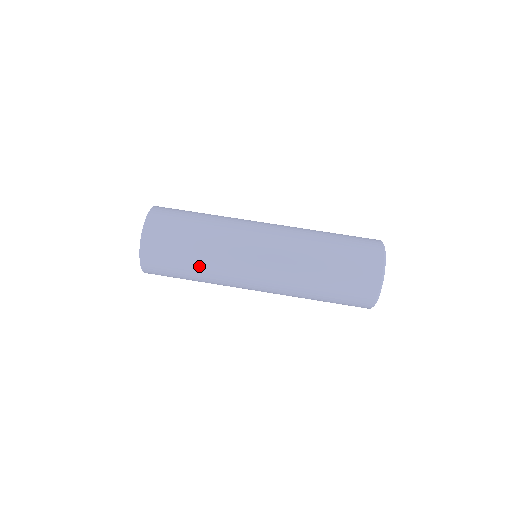
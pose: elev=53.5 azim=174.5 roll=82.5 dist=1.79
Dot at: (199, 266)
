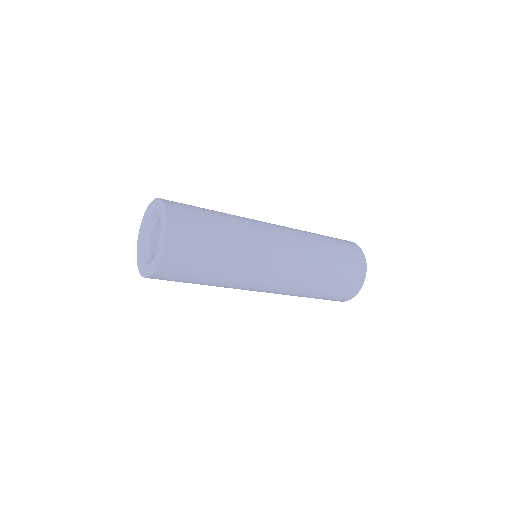
Dot at: (224, 267)
